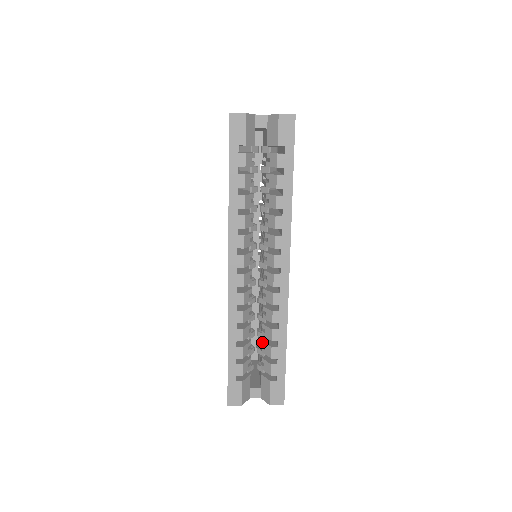
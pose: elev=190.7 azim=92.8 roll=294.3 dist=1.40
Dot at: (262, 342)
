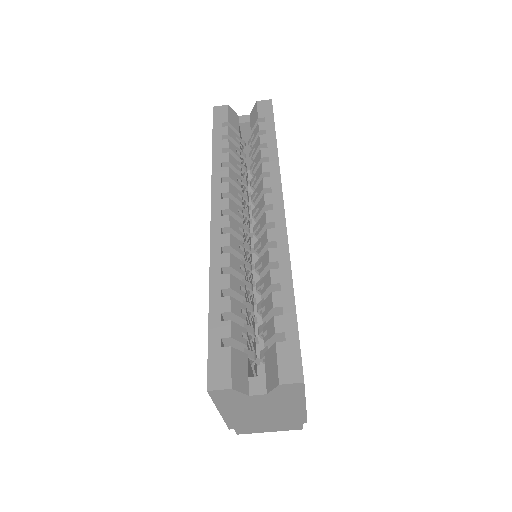
Dot at: (261, 304)
